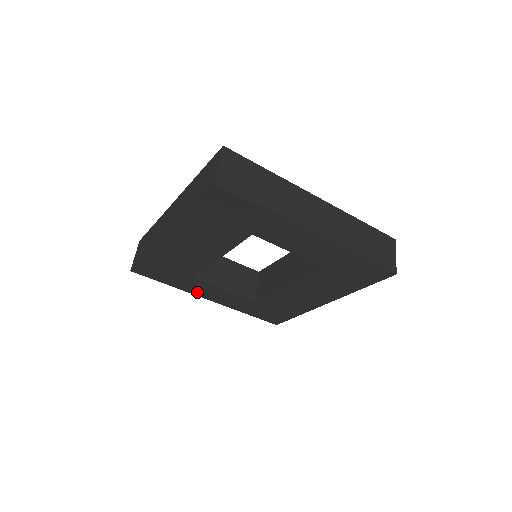
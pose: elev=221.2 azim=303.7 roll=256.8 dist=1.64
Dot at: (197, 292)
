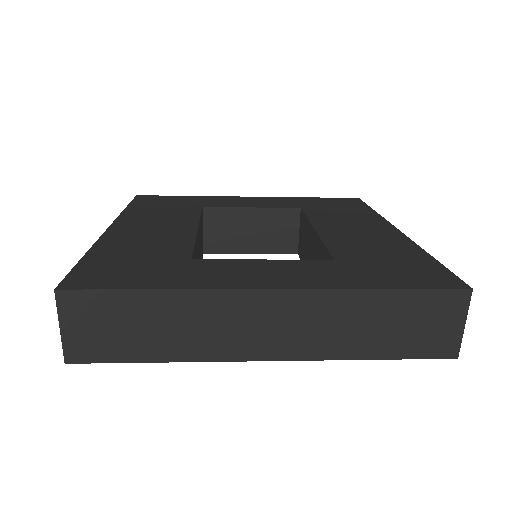
Dot at: occluded
